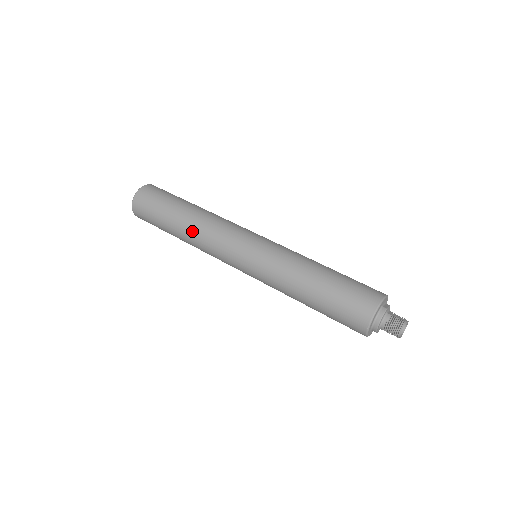
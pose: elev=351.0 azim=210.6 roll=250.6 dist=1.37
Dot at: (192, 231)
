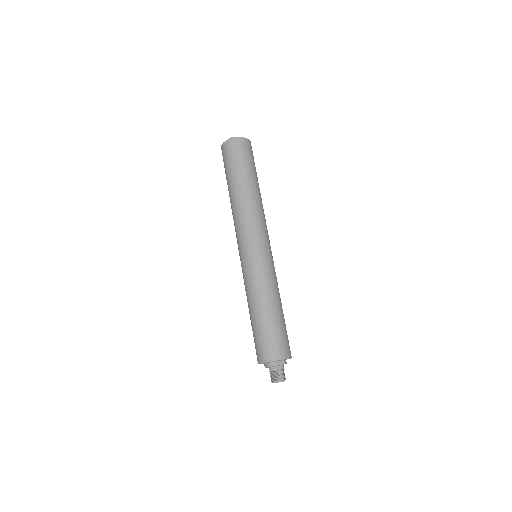
Dot at: (233, 206)
